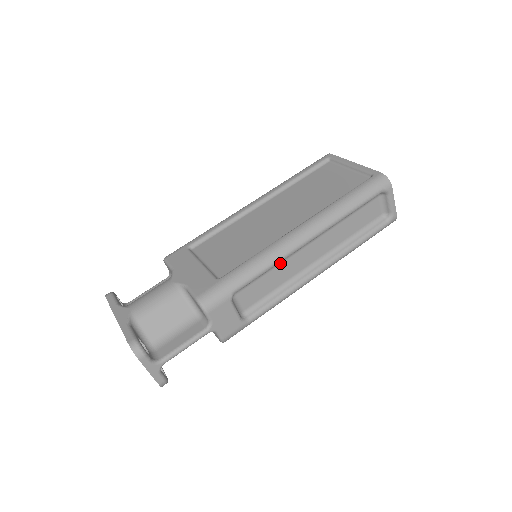
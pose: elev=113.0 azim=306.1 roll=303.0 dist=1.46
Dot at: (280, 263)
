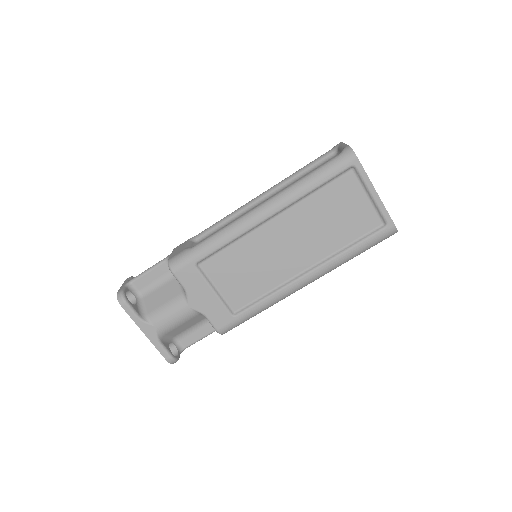
Dot at: occluded
